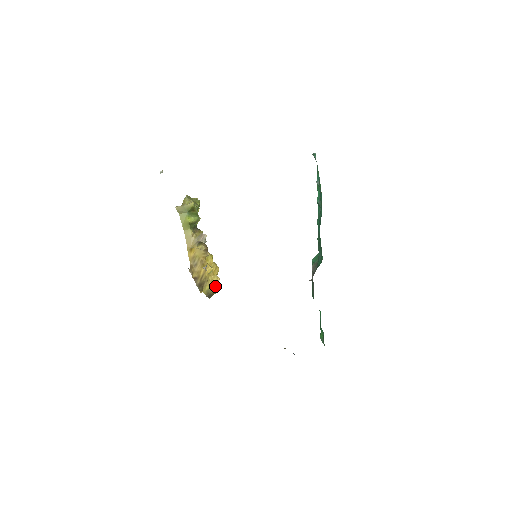
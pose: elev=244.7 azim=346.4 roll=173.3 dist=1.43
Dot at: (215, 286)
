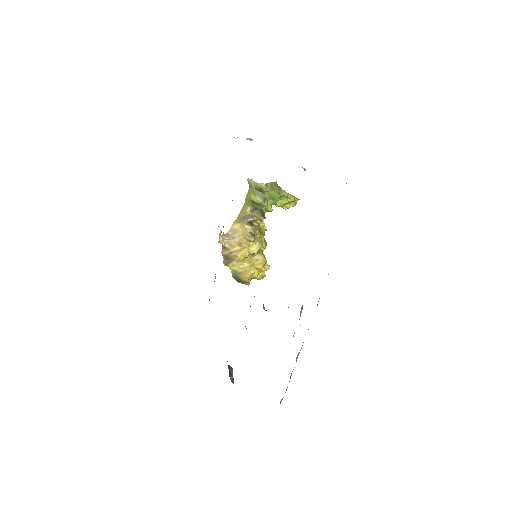
Dot at: (245, 274)
